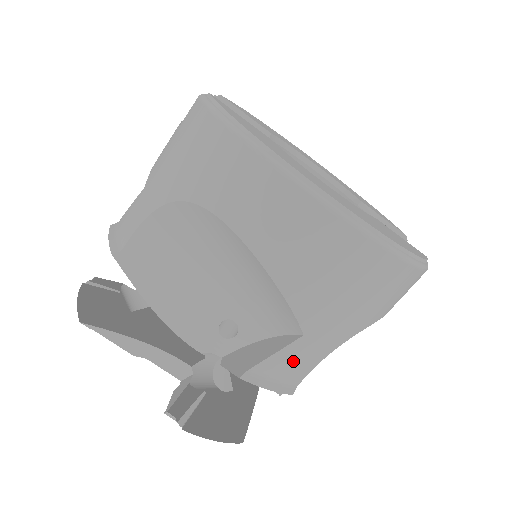
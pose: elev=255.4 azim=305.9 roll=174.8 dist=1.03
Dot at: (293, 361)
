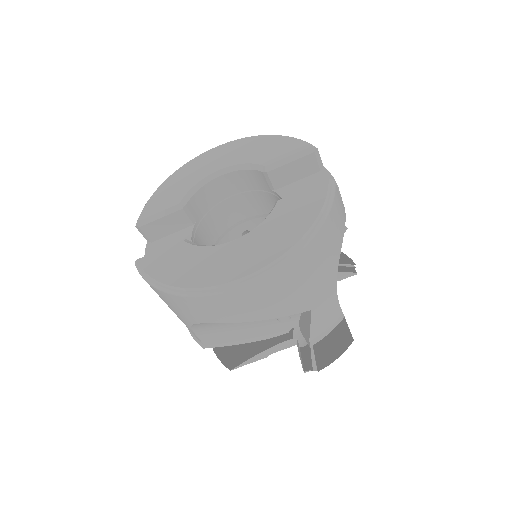
Dot at: (323, 316)
